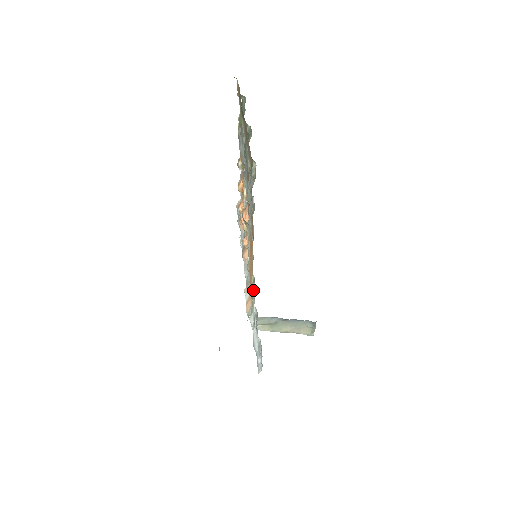
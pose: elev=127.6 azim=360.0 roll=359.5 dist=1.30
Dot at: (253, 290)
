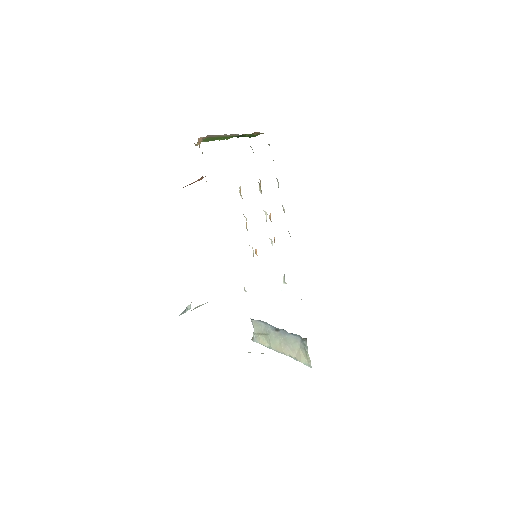
Dot at: occluded
